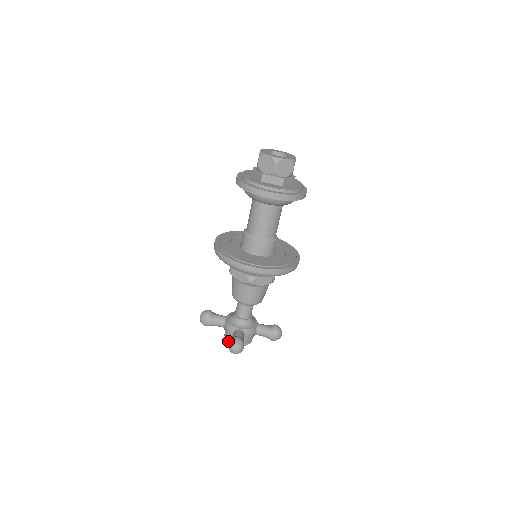
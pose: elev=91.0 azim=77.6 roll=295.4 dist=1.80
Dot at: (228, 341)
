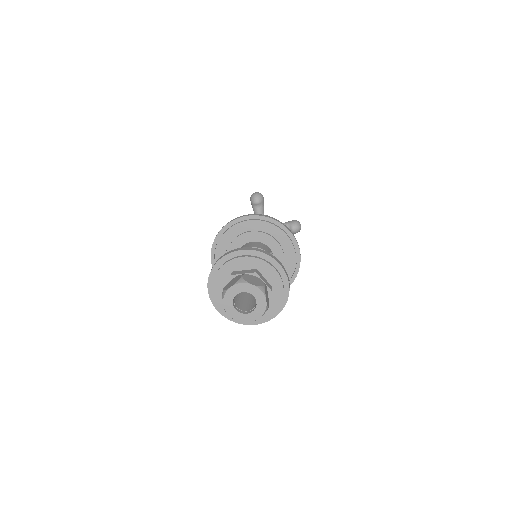
Dot at: occluded
